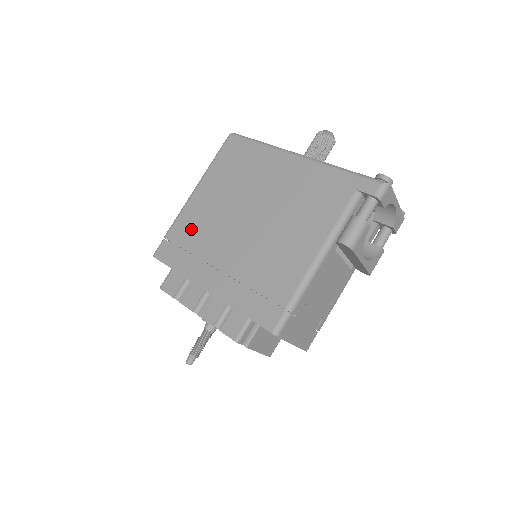
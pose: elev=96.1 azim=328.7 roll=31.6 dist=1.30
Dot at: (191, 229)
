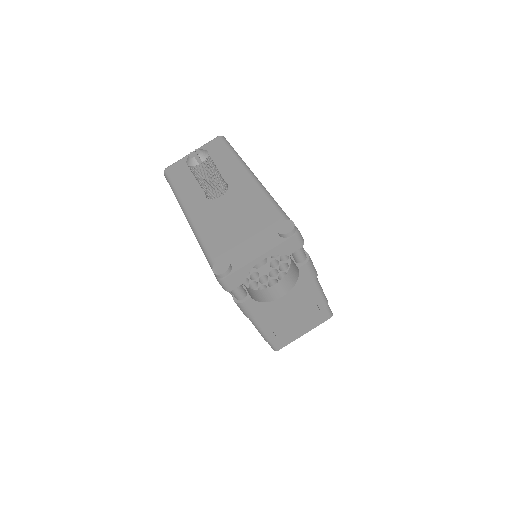
Dot at: occluded
